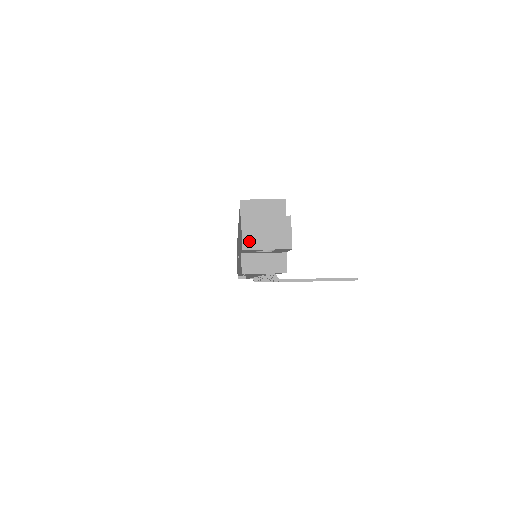
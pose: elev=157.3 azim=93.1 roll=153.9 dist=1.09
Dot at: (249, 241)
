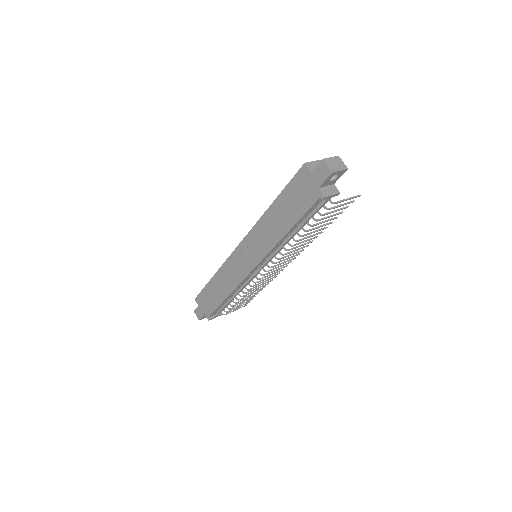
Dot at: (332, 168)
